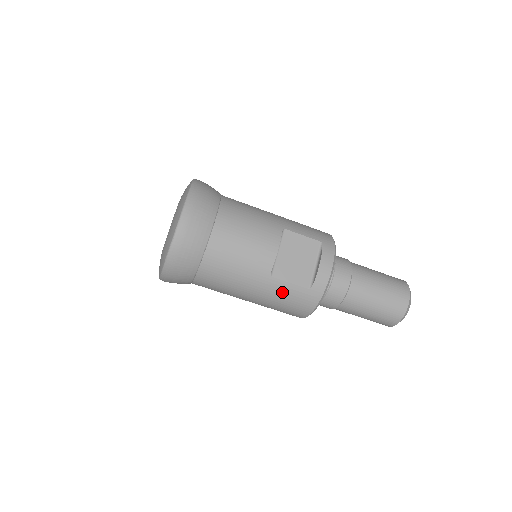
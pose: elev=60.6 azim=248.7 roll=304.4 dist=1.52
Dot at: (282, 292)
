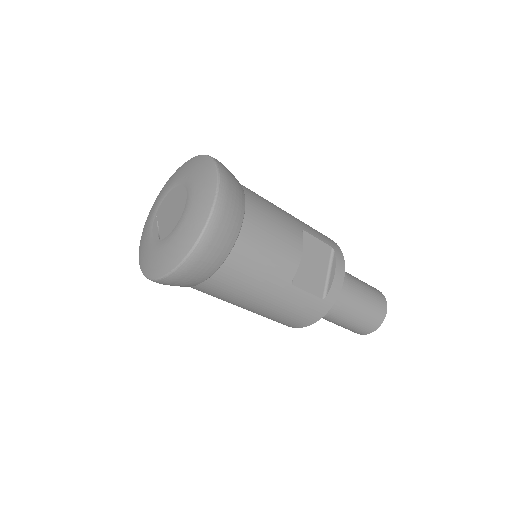
Dot at: (296, 302)
